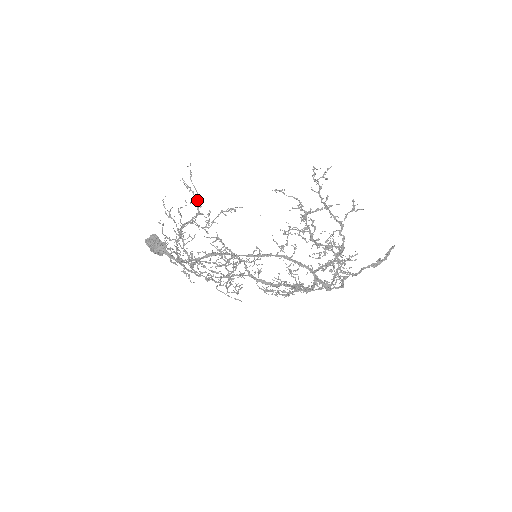
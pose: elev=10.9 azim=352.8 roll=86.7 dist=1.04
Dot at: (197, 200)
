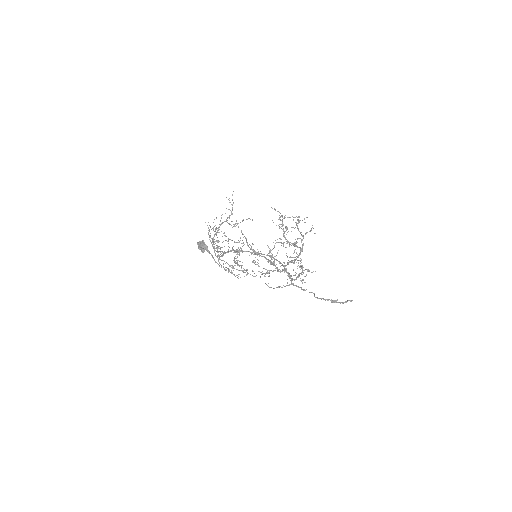
Dot at: (232, 207)
